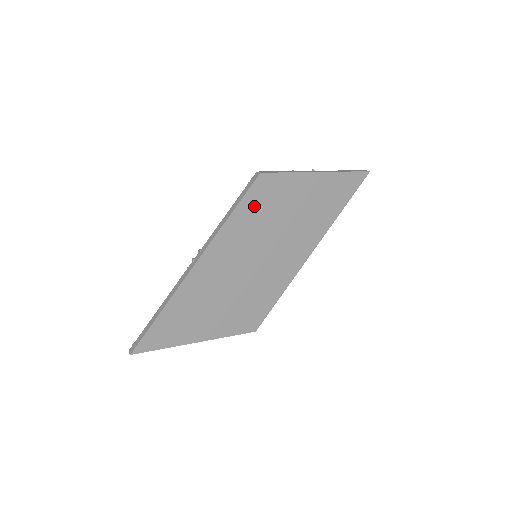
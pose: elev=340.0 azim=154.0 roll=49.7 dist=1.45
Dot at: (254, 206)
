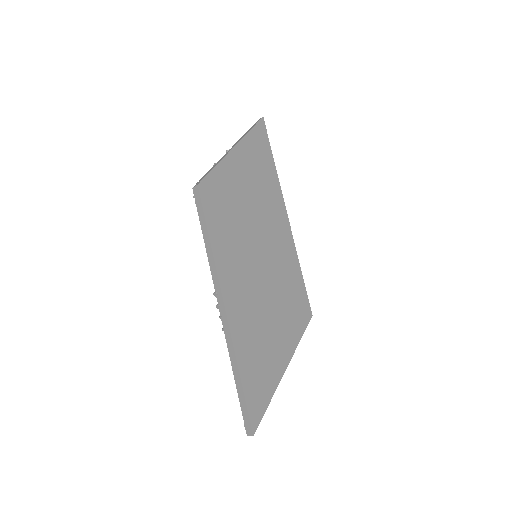
Dot at: (218, 216)
